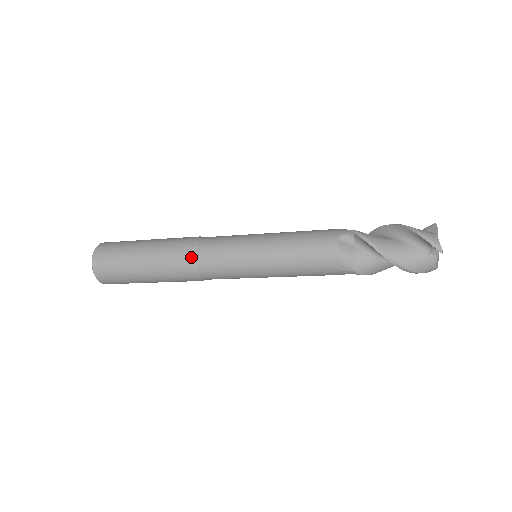
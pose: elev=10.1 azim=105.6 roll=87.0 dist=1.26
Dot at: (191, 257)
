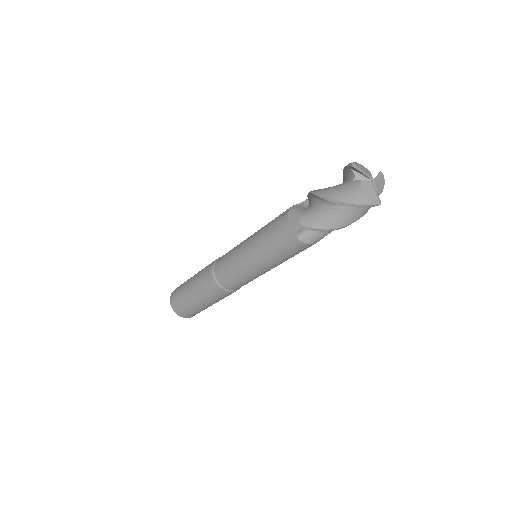
Dot at: (214, 261)
